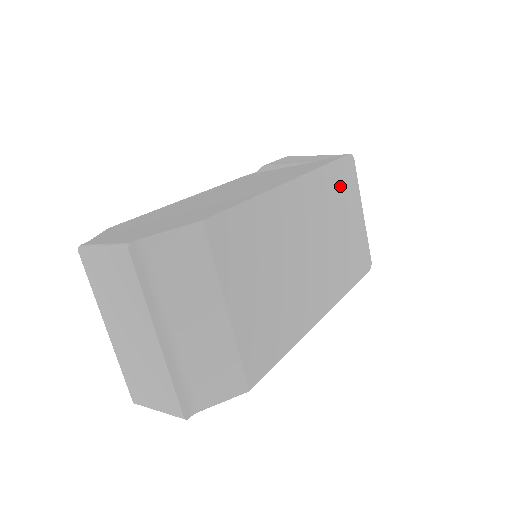
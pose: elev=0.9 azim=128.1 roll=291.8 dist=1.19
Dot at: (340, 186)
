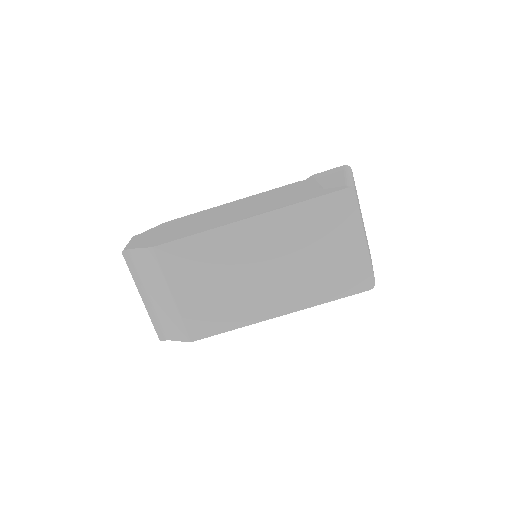
Dot at: (324, 218)
